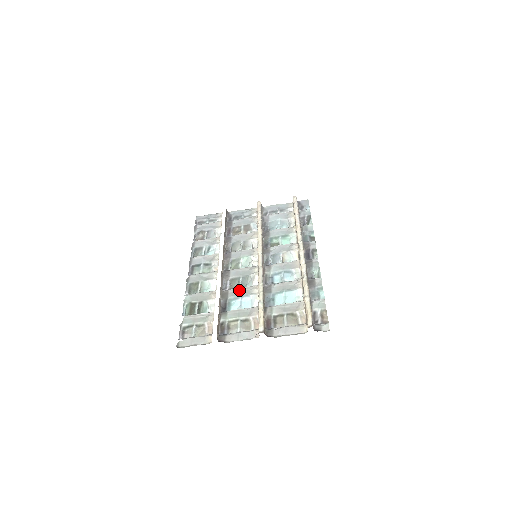
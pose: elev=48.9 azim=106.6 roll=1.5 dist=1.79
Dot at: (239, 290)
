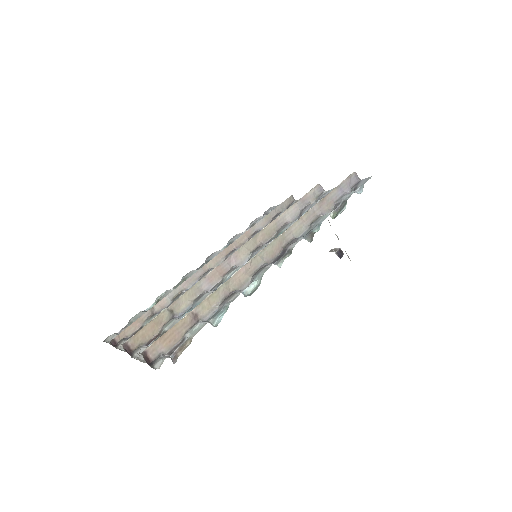
Dot at: occluded
